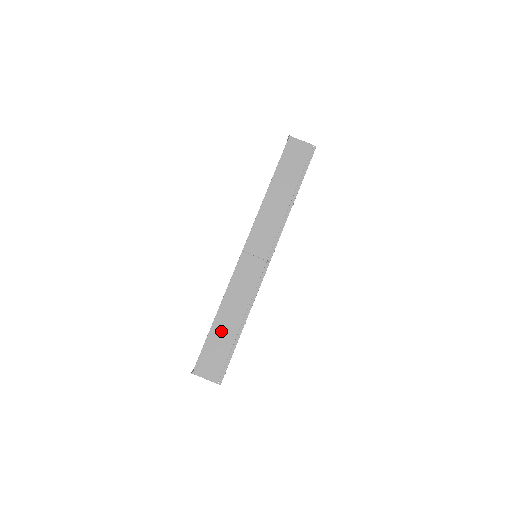
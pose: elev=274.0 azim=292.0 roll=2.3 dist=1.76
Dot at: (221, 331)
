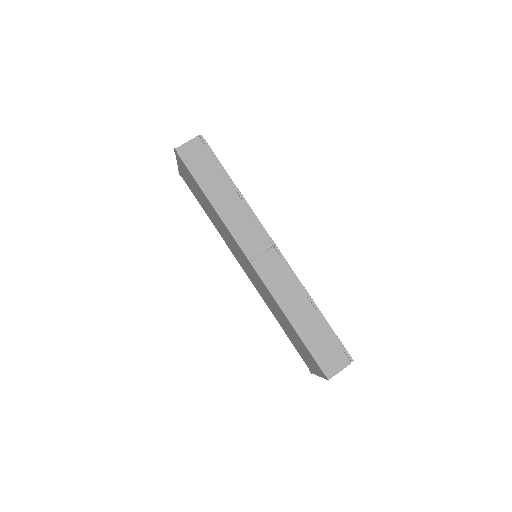
Dot at: (308, 329)
